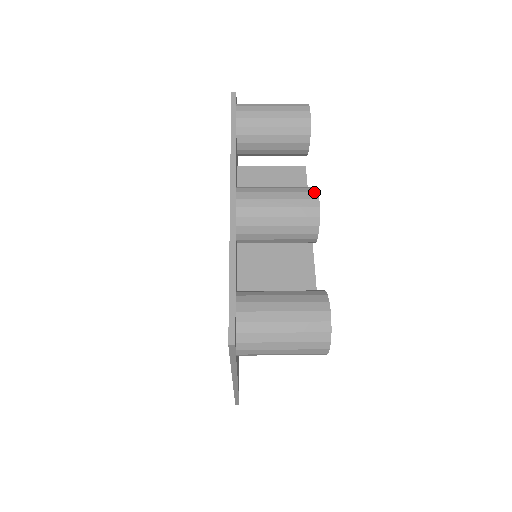
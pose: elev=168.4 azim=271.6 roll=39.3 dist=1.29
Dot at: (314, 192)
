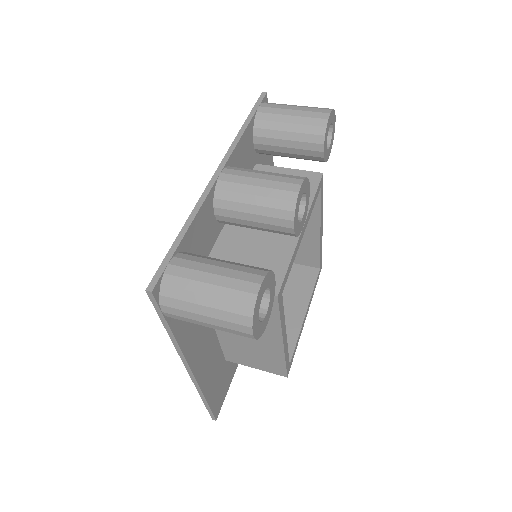
Dot at: (300, 179)
